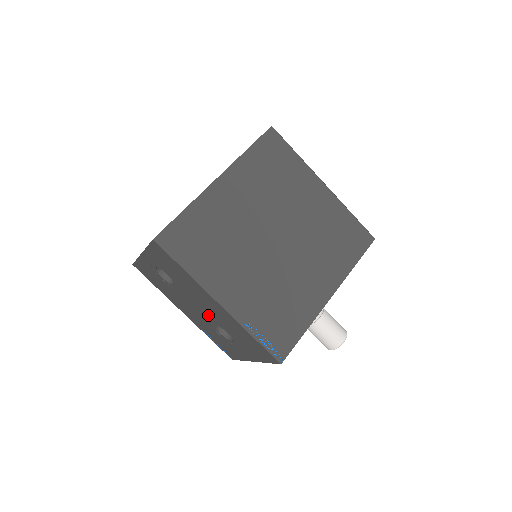
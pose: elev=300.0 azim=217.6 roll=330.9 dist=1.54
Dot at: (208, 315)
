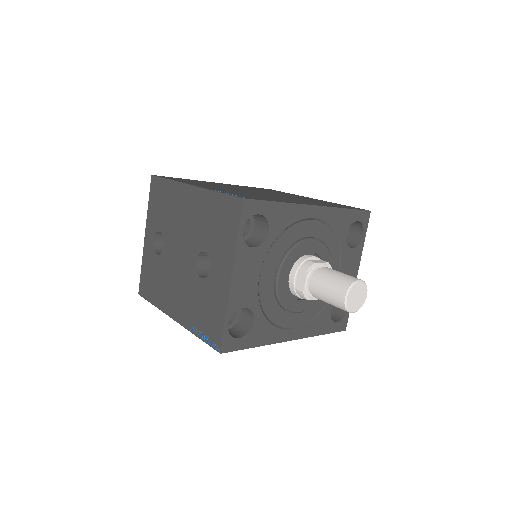
Dot at: (188, 248)
